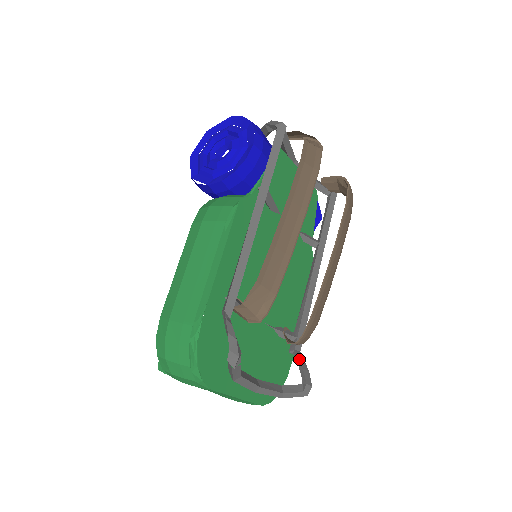
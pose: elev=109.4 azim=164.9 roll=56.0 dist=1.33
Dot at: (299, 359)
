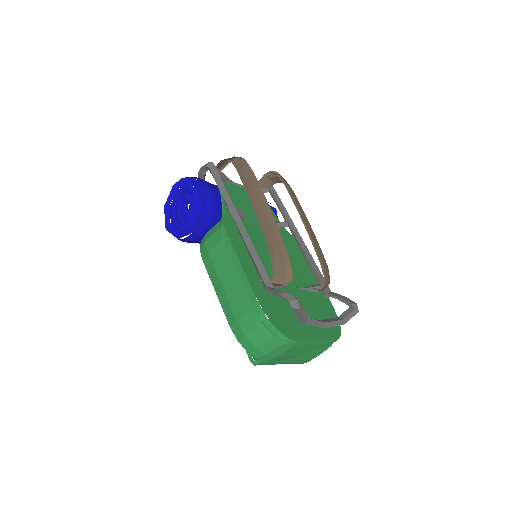
Dot at: (335, 295)
